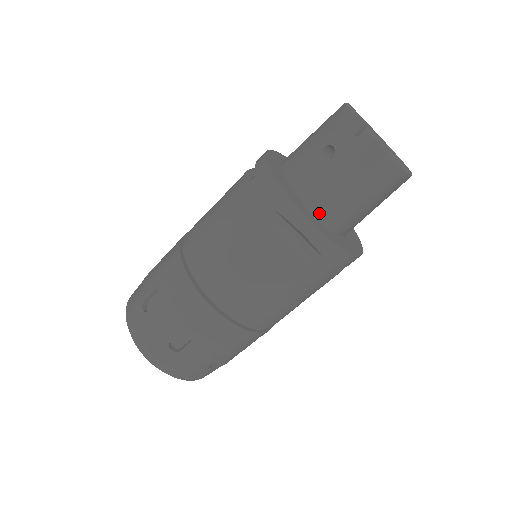
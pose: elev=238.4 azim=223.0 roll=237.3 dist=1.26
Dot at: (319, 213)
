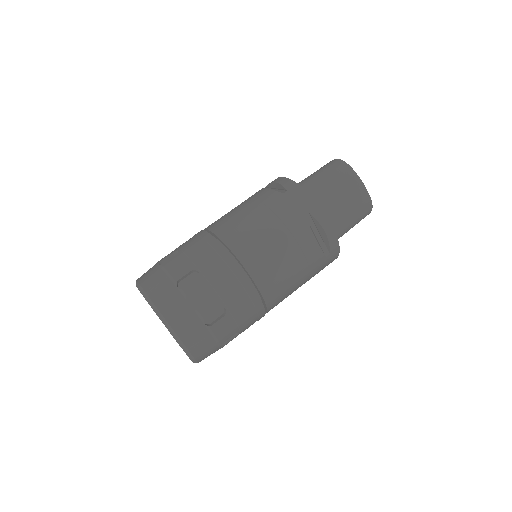
Dot at: occluded
